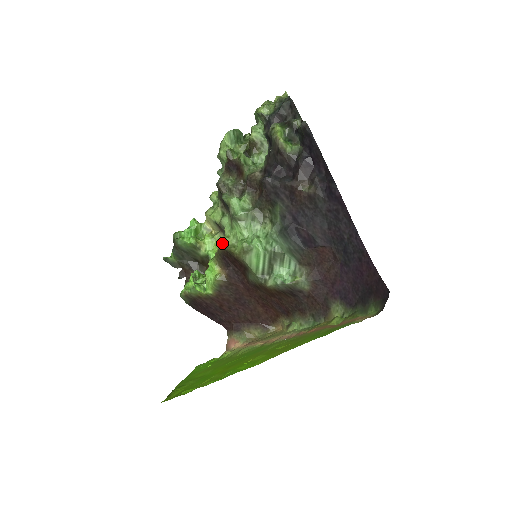
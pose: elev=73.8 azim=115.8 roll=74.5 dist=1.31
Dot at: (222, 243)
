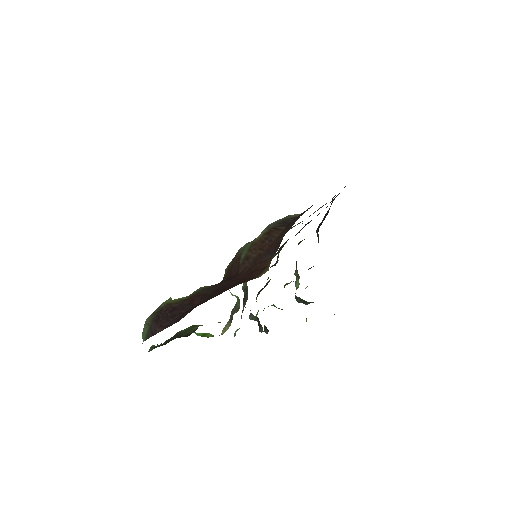
Dot at: occluded
